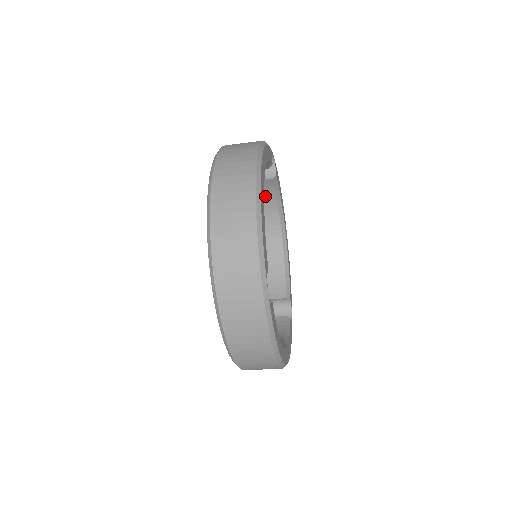
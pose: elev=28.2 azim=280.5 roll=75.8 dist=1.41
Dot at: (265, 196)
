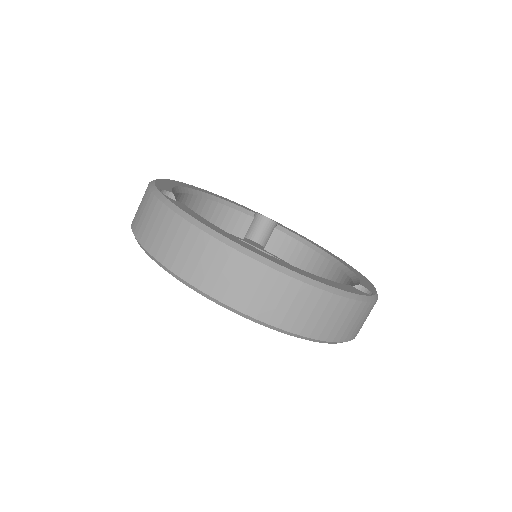
Dot at: (292, 250)
